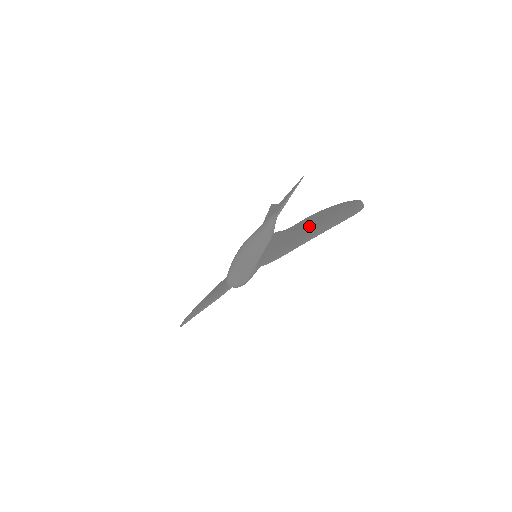
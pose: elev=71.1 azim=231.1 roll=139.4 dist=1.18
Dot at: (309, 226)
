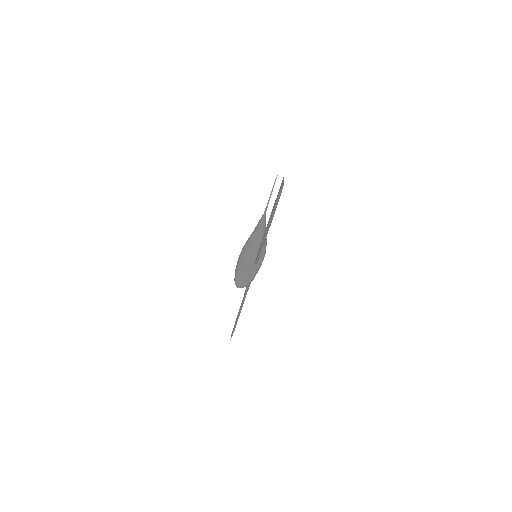
Dot at: occluded
